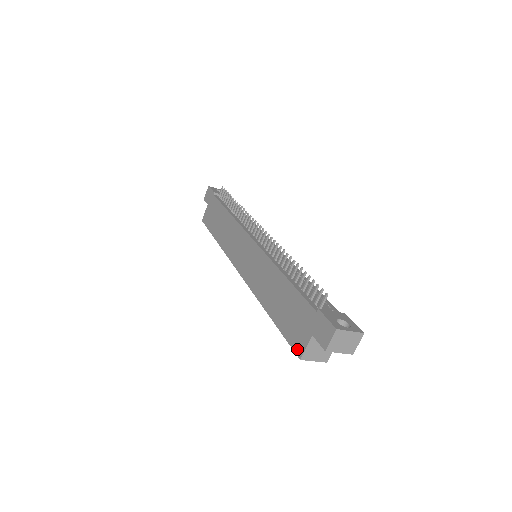
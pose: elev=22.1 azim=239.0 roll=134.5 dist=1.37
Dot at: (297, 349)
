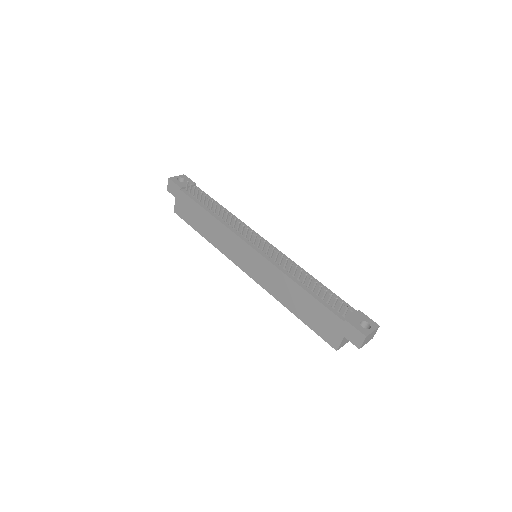
Dot at: (332, 344)
